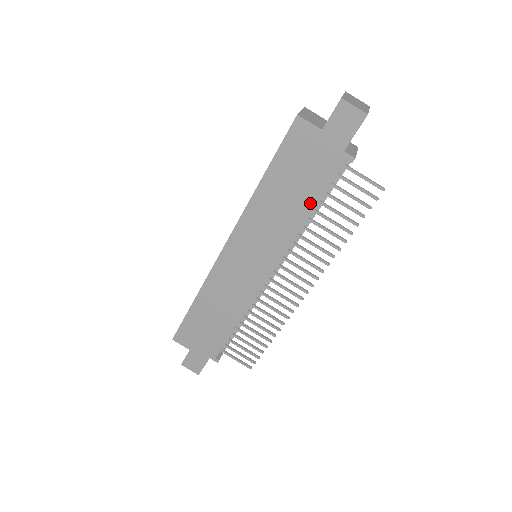
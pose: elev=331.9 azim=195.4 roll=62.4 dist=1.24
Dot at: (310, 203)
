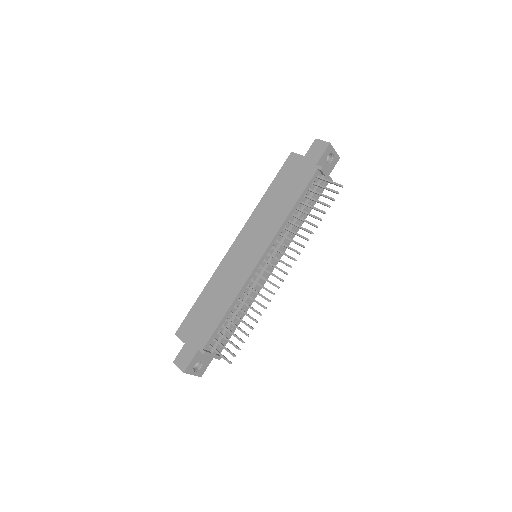
Dot at: (294, 199)
